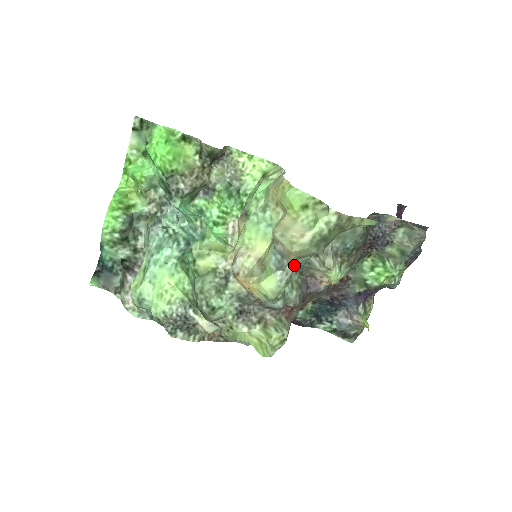
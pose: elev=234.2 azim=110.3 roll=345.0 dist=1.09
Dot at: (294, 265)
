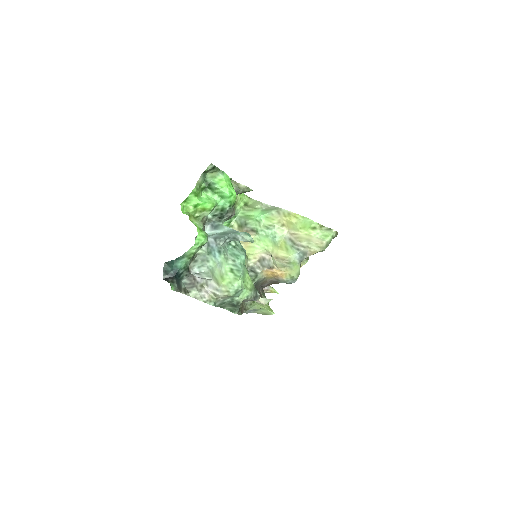
Dot at: occluded
